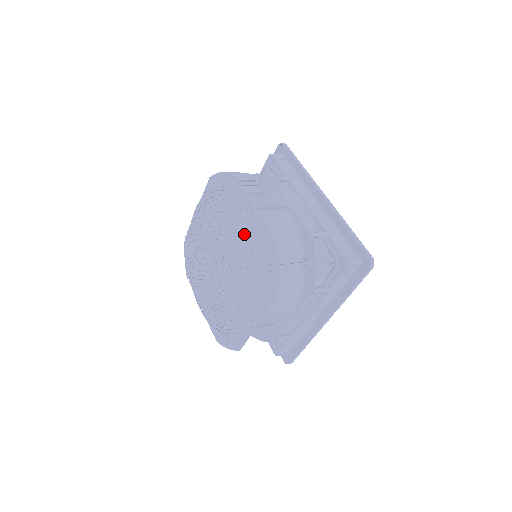
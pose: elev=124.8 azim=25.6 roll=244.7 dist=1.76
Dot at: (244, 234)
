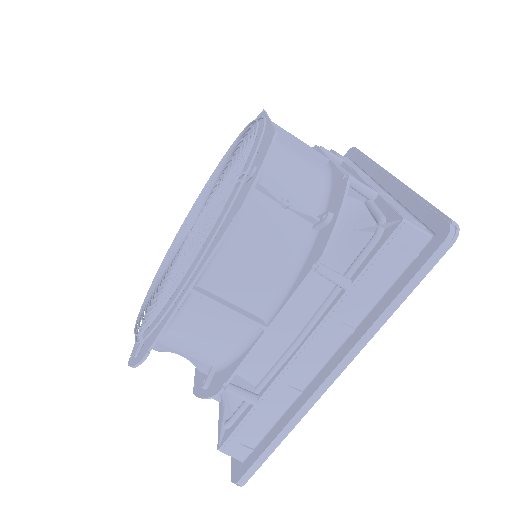
Dot at: occluded
